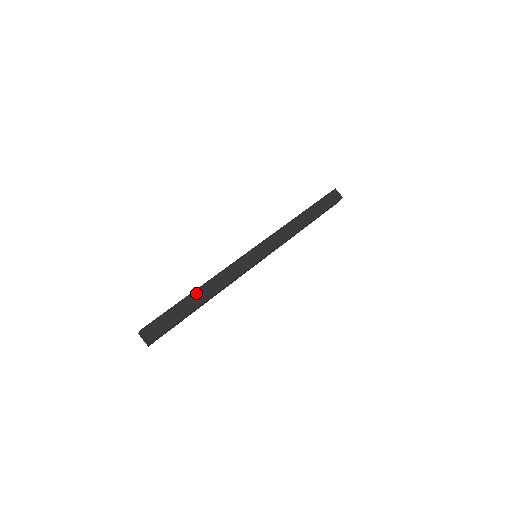
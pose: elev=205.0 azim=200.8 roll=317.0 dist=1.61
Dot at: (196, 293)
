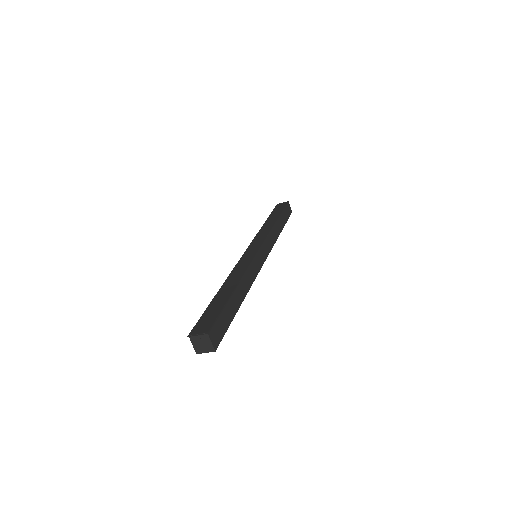
Dot at: (236, 291)
